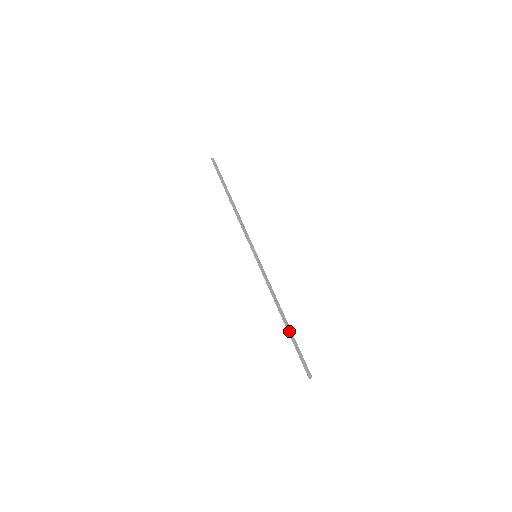
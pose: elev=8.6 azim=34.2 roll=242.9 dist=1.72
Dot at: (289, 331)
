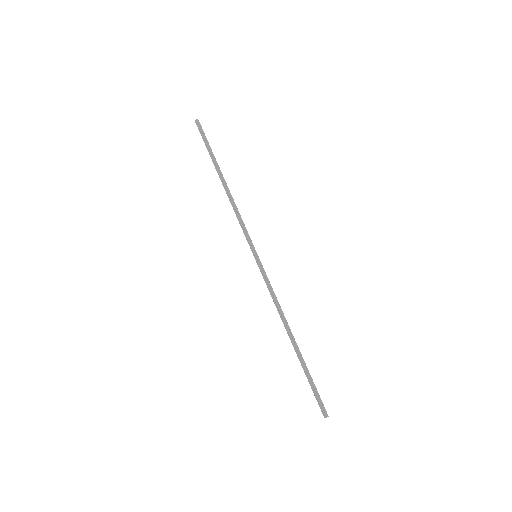
Dot at: (301, 356)
